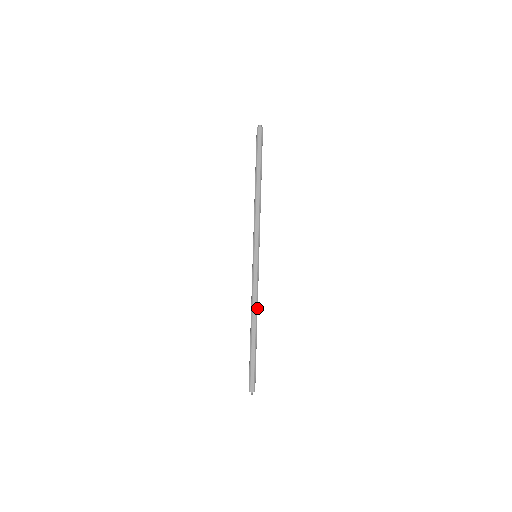
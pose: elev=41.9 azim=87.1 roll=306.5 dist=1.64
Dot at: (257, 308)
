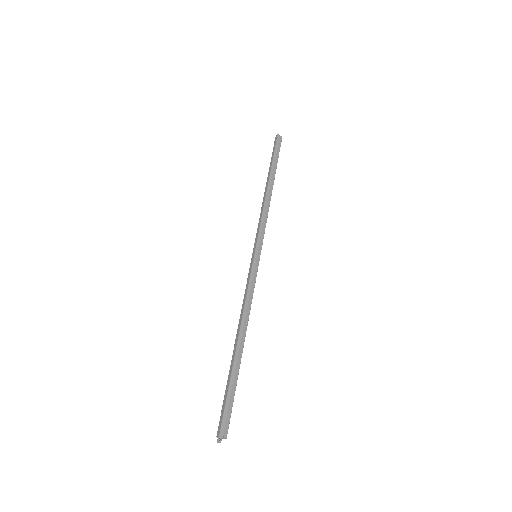
Dot at: (245, 315)
